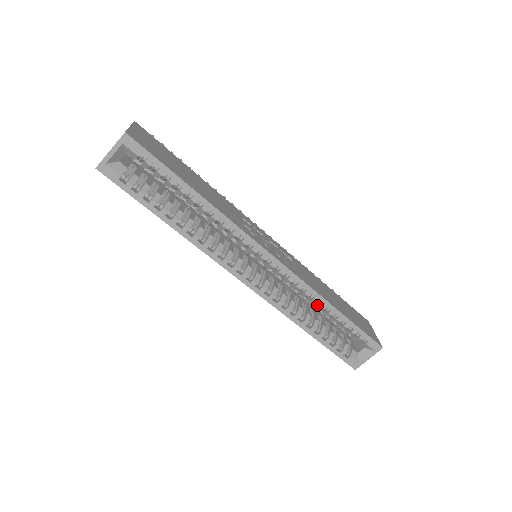
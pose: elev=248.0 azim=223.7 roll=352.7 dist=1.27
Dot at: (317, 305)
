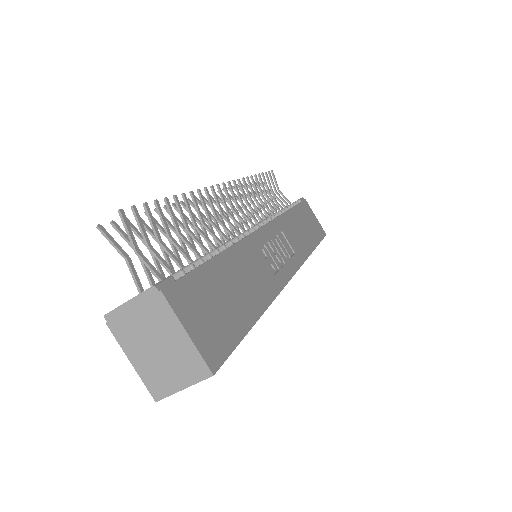
Dot at: occluded
